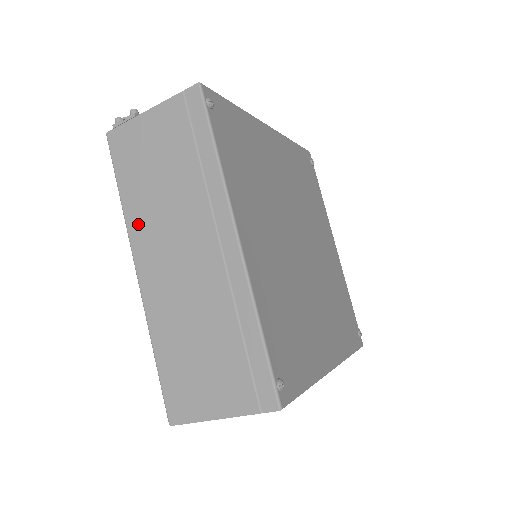
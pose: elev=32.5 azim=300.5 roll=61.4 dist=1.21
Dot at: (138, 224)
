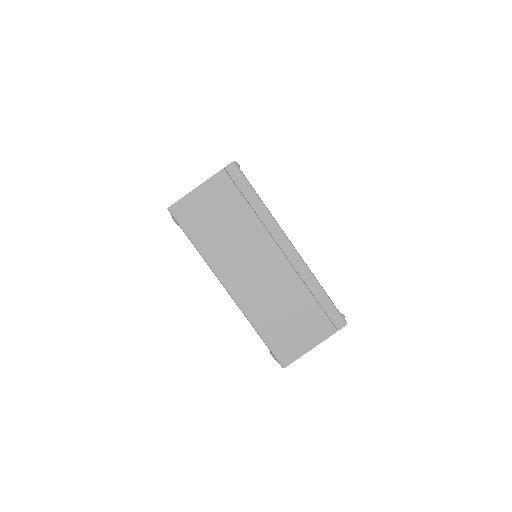
Dot at: occluded
